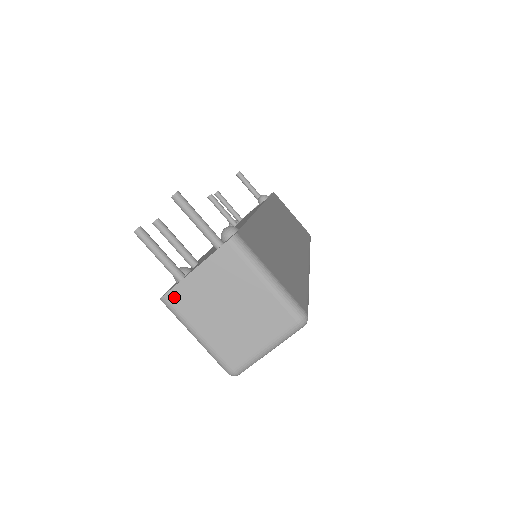
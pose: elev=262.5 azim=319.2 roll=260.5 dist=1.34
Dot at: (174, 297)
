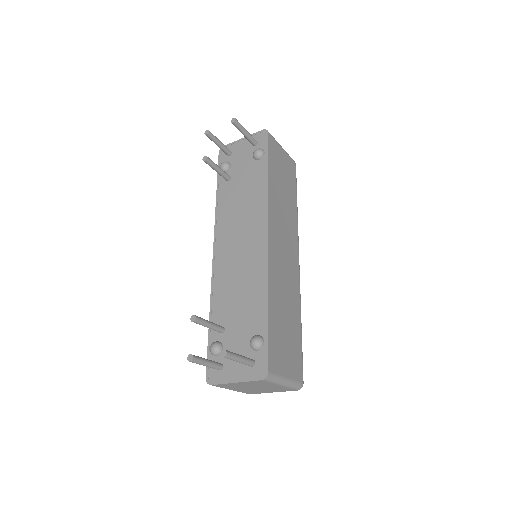
Dot at: (218, 386)
